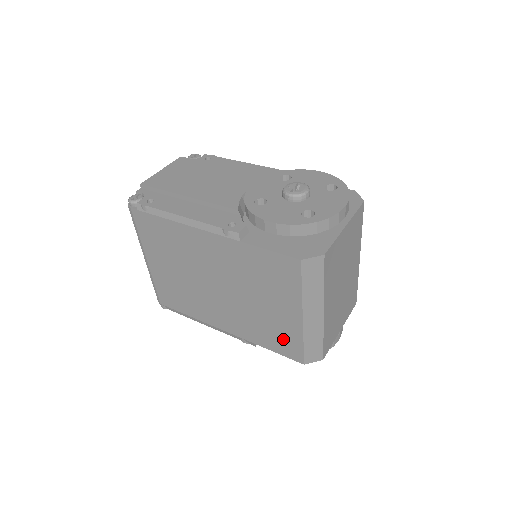
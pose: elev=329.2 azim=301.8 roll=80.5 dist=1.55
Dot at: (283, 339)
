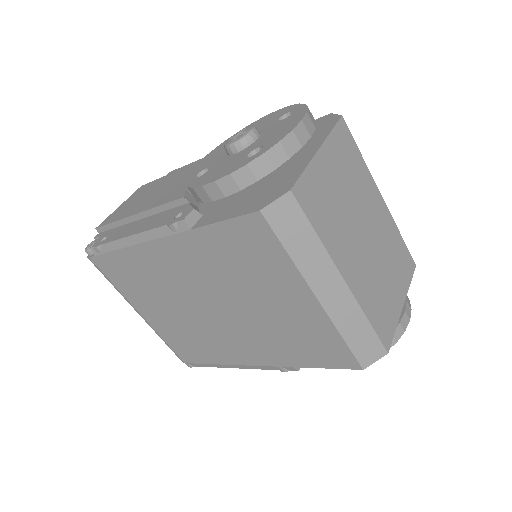
Dot at: (317, 344)
